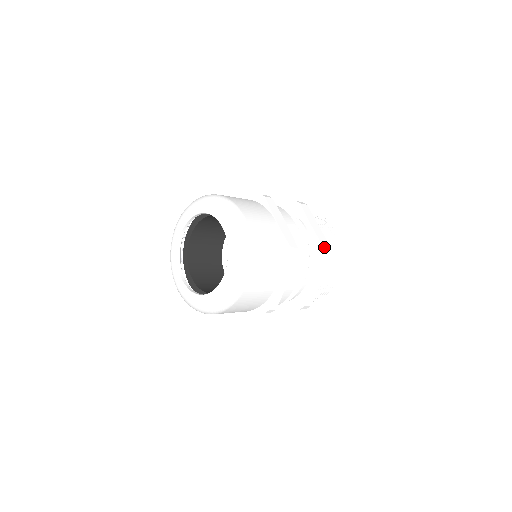
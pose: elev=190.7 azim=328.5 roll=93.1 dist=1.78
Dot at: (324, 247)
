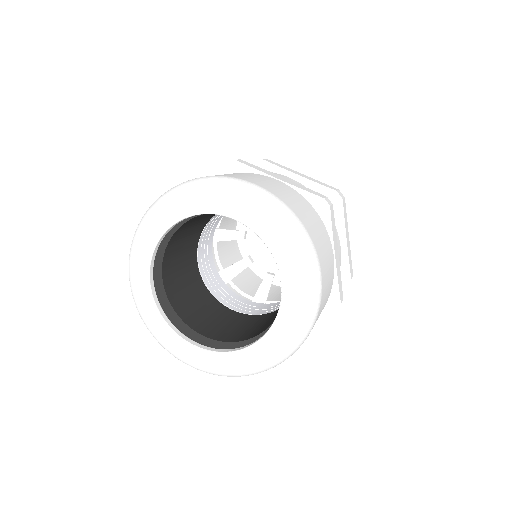
Dot at: (334, 190)
